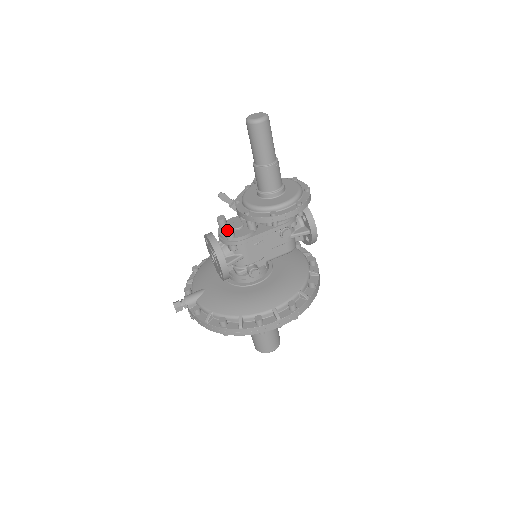
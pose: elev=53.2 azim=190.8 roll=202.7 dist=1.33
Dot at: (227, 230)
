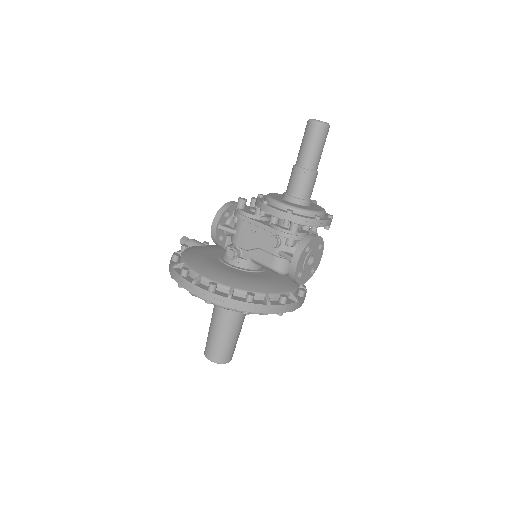
Dot at: (239, 198)
